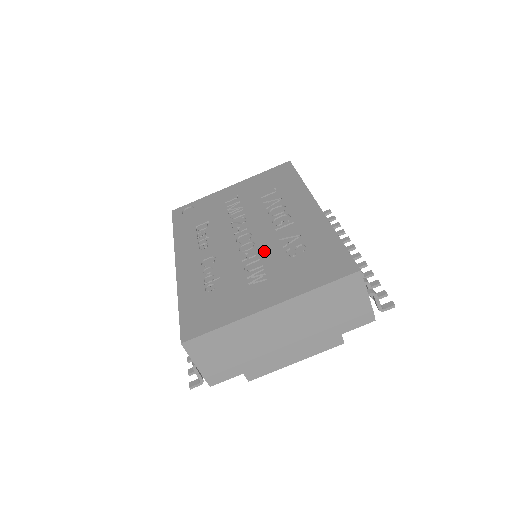
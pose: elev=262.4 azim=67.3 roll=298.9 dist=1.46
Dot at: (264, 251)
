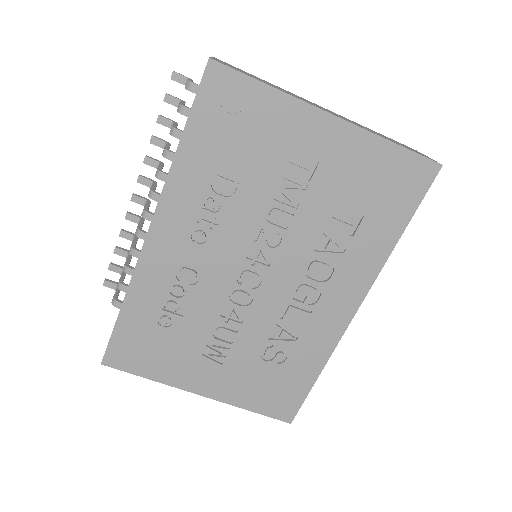
Dot at: (250, 325)
